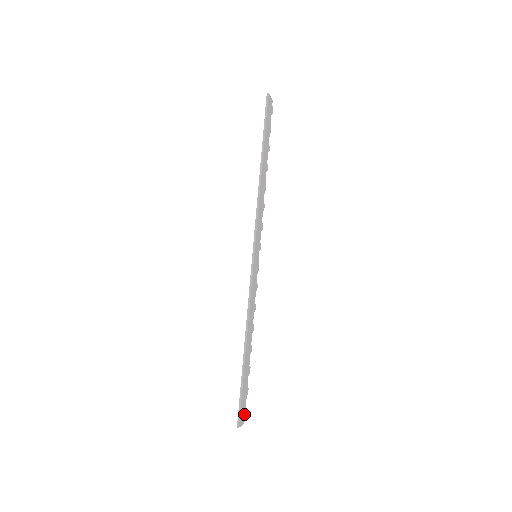
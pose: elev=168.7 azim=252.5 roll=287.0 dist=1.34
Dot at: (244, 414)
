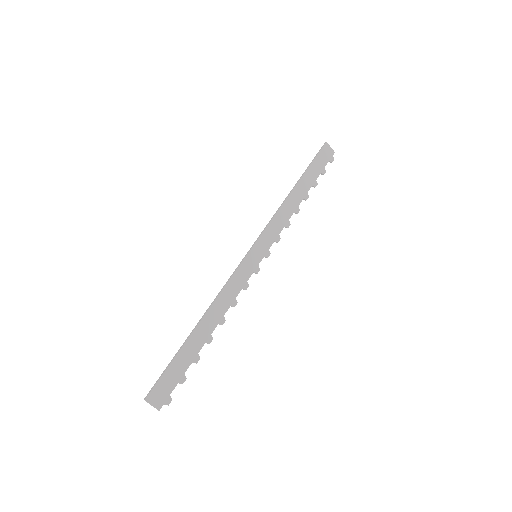
Dot at: (164, 399)
